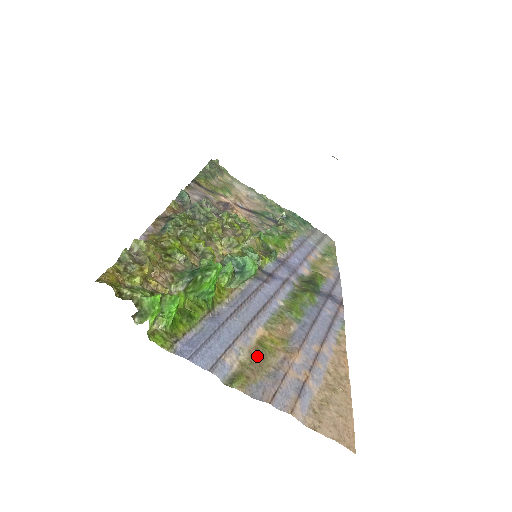
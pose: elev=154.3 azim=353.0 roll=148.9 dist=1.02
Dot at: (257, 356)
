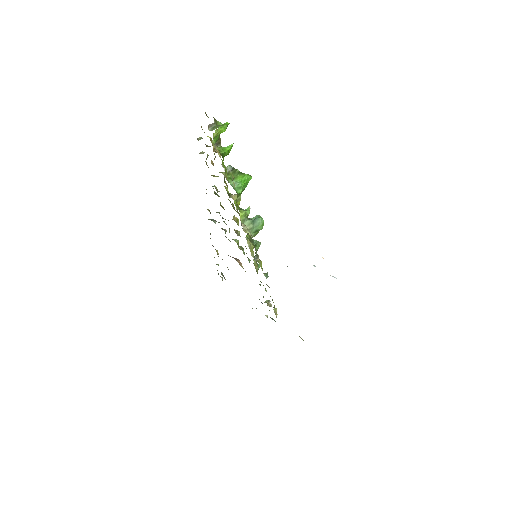
Dot at: occluded
